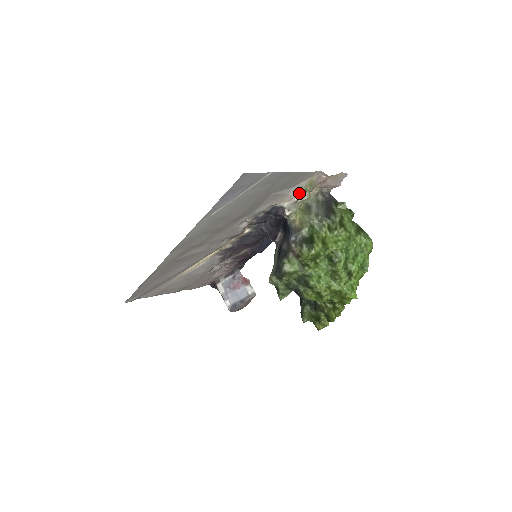
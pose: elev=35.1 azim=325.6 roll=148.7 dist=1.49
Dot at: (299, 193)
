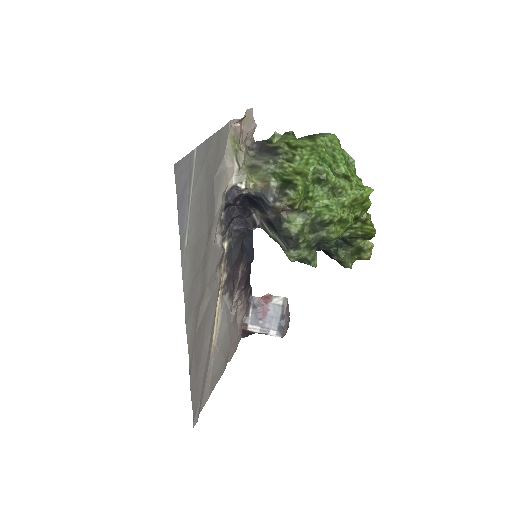
Dot at: (234, 158)
